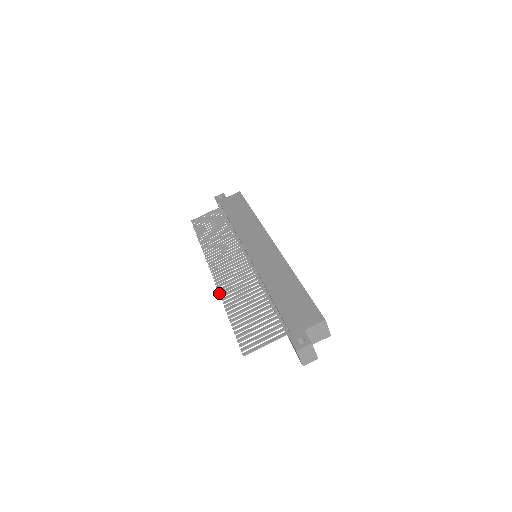
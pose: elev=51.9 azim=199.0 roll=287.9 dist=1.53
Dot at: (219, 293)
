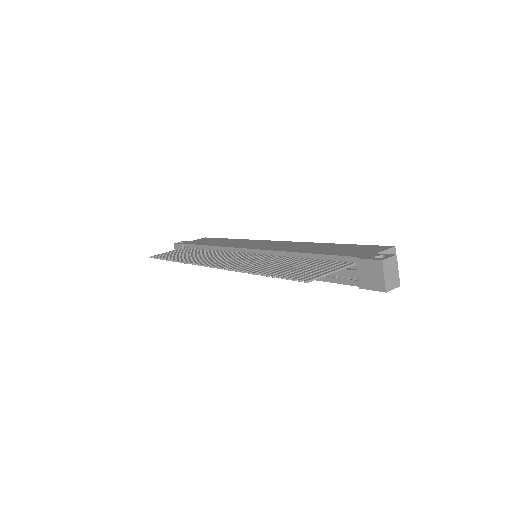
Dot at: (229, 268)
